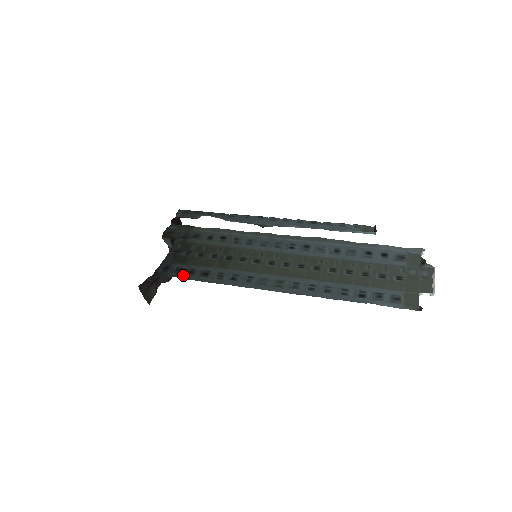
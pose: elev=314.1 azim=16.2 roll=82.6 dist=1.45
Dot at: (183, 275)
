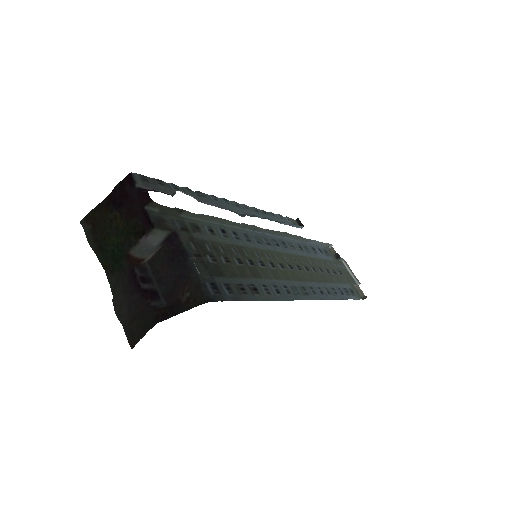
Dot at: (239, 295)
